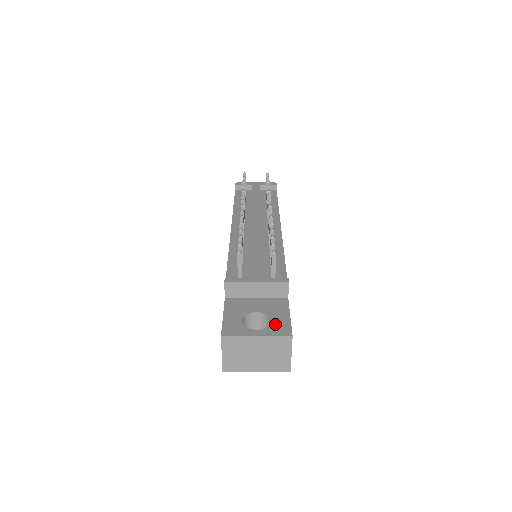
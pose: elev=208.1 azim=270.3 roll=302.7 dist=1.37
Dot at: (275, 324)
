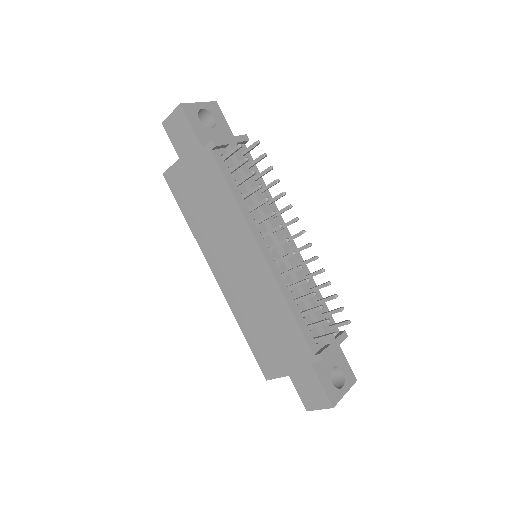
Dot at: (346, 374)
